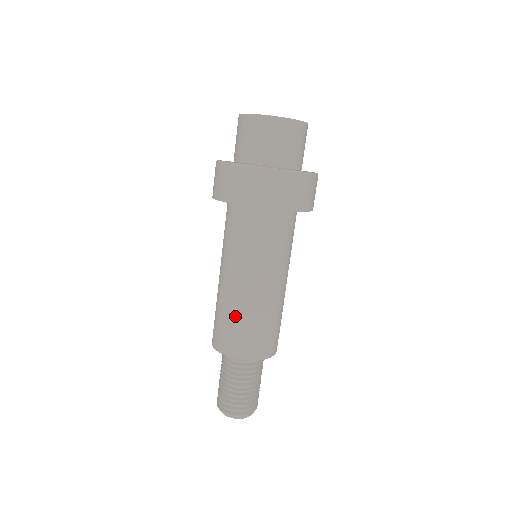
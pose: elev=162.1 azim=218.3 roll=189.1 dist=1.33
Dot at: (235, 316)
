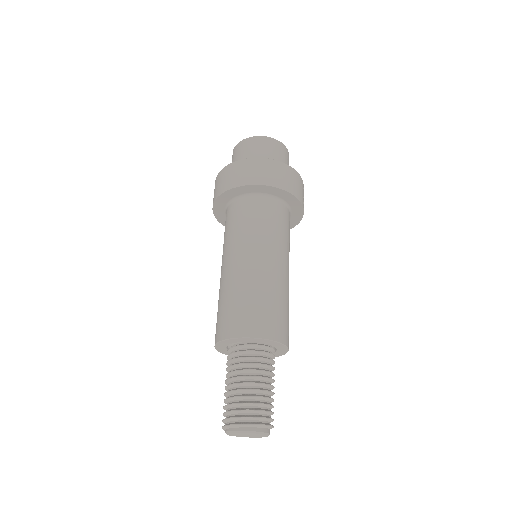
Dot at: (269, 293)
